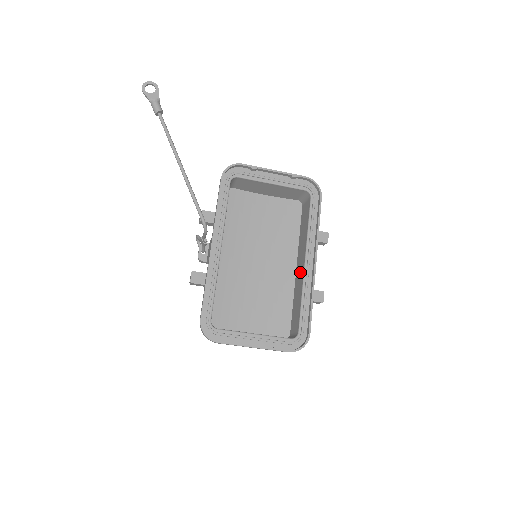
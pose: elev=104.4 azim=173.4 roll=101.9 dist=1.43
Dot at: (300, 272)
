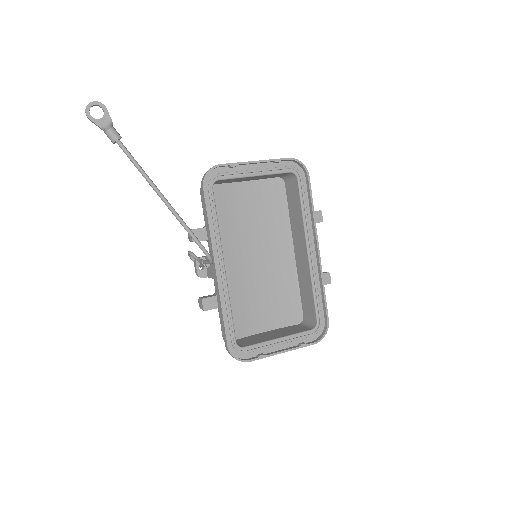
Dot at: (302, 259)
